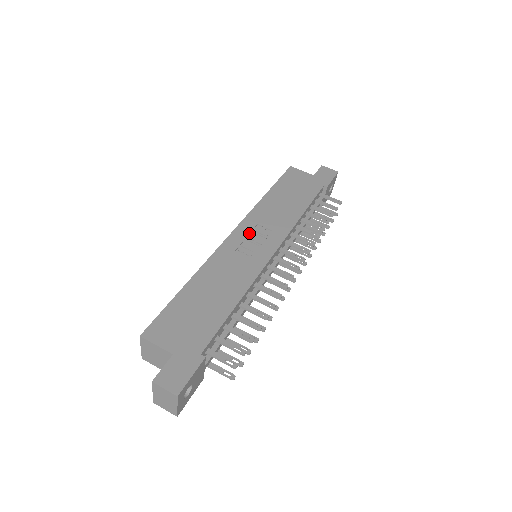
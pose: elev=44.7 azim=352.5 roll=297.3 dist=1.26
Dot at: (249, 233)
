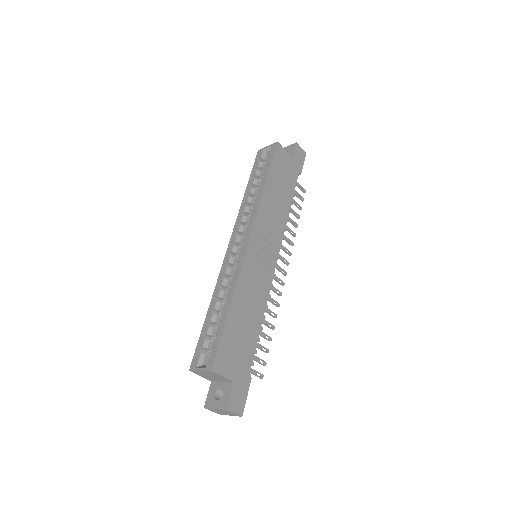
Dot at: (260, 240)
